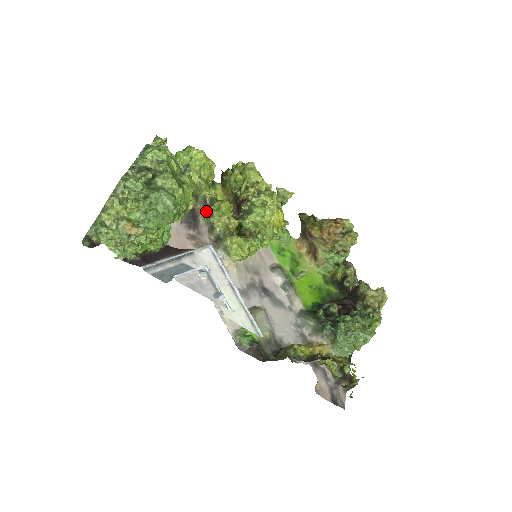
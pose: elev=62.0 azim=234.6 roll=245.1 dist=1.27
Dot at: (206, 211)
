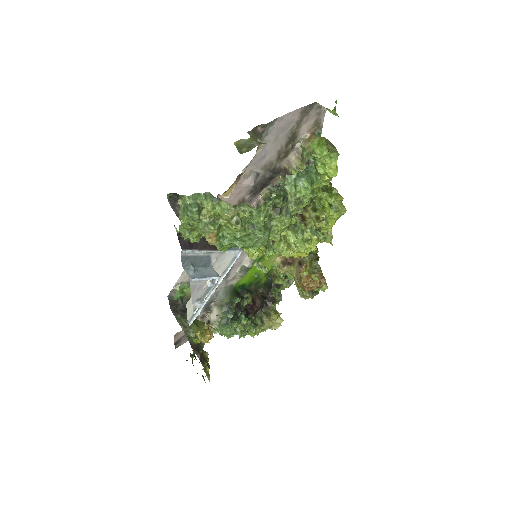
Dot at: occluded
